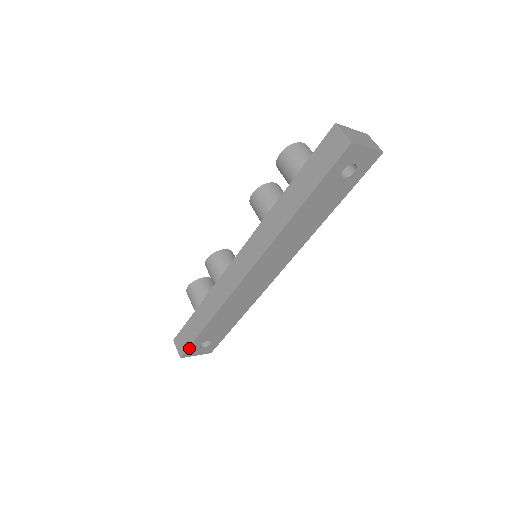
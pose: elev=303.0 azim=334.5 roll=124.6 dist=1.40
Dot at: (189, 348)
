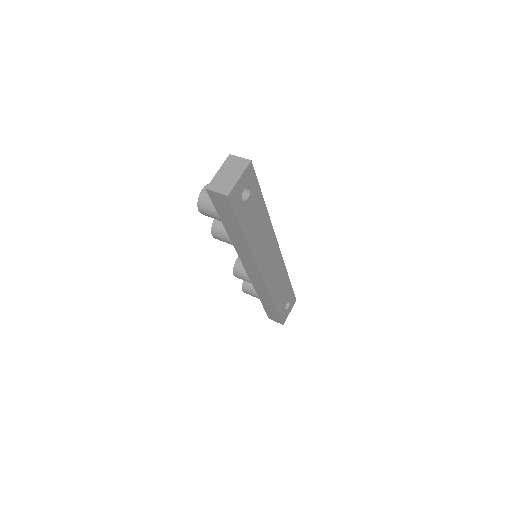
Dot at: (281, 319)
